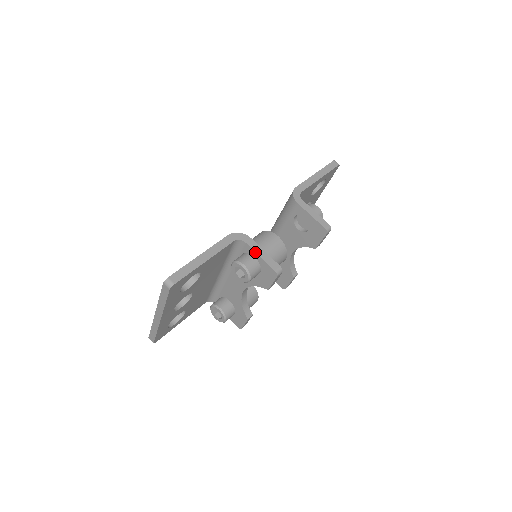
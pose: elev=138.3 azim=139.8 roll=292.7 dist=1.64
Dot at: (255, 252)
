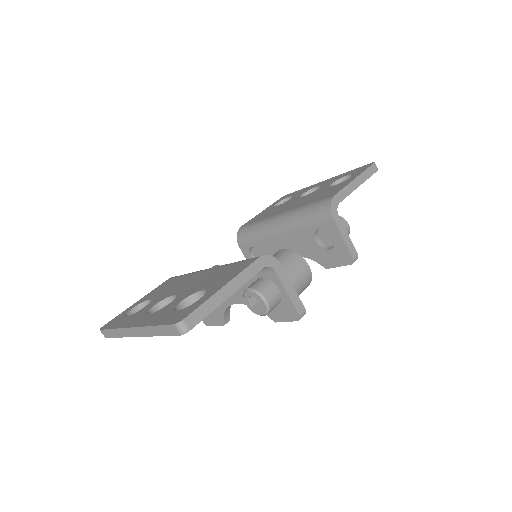
Dot at: (283, 286)
